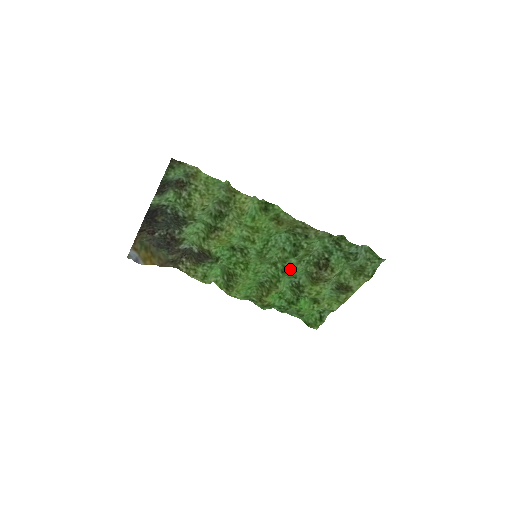
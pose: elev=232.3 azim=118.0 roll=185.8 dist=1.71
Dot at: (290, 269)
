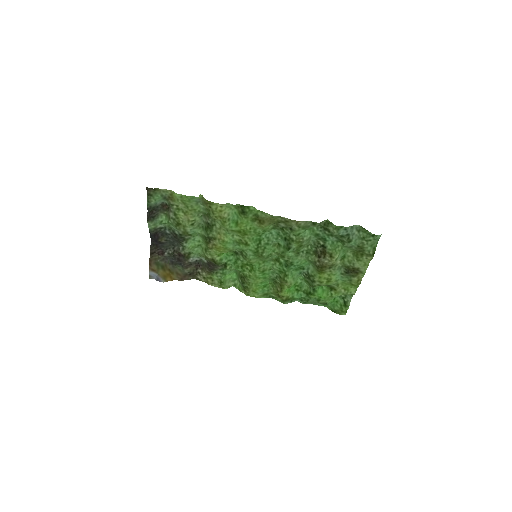
Dot at: (291, 262)
